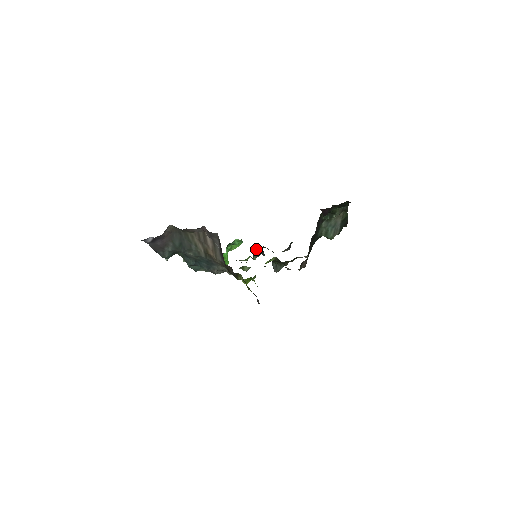
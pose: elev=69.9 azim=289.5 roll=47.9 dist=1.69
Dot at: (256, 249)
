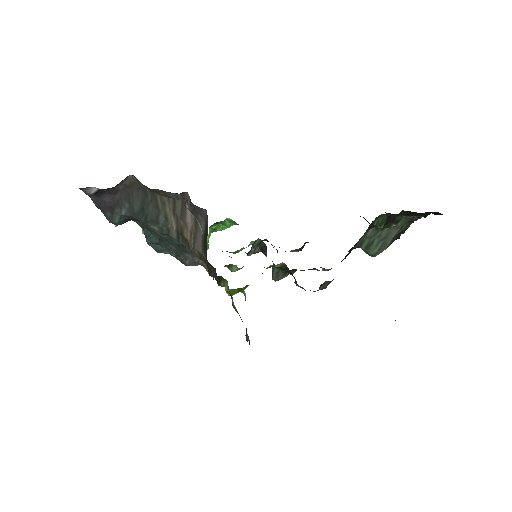
Dot at: (256, 242)
